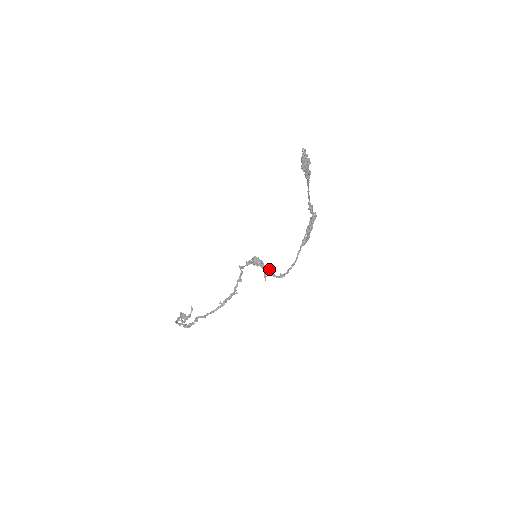
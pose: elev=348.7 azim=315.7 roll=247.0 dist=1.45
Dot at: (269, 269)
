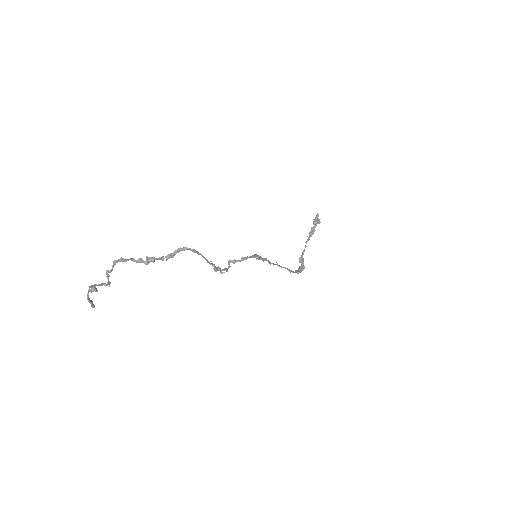
Dot at: (272, 263)
